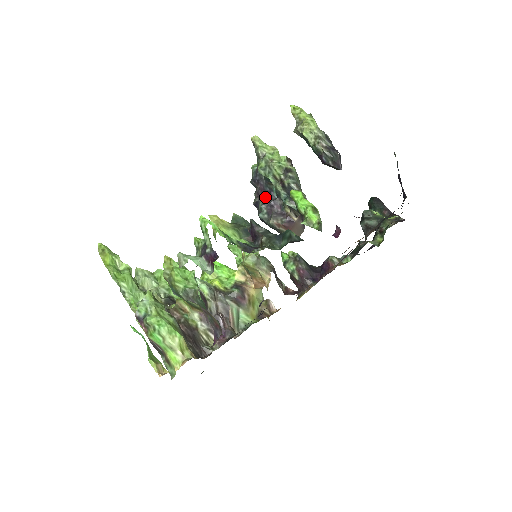
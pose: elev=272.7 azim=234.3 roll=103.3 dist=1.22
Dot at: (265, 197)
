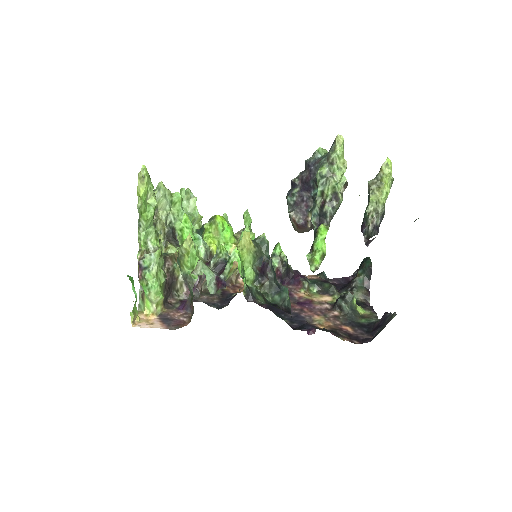
Dot at: (305, 186)
